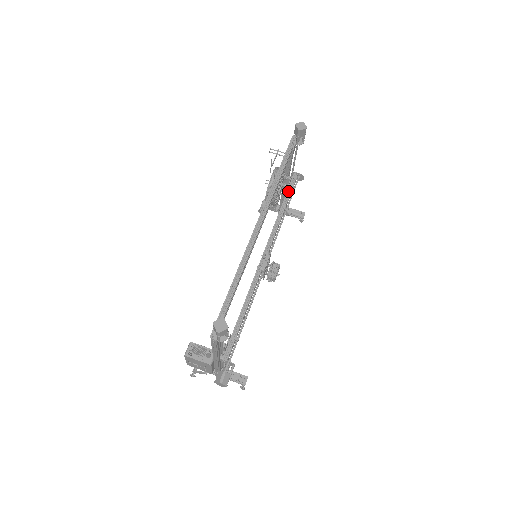
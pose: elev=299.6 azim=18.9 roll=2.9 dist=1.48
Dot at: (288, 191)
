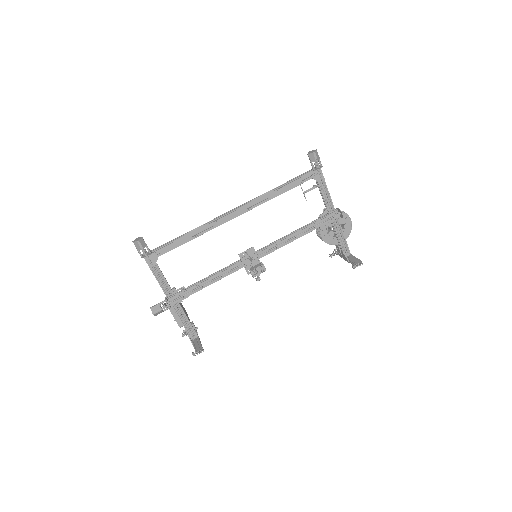
Dot at: (318, 219)
